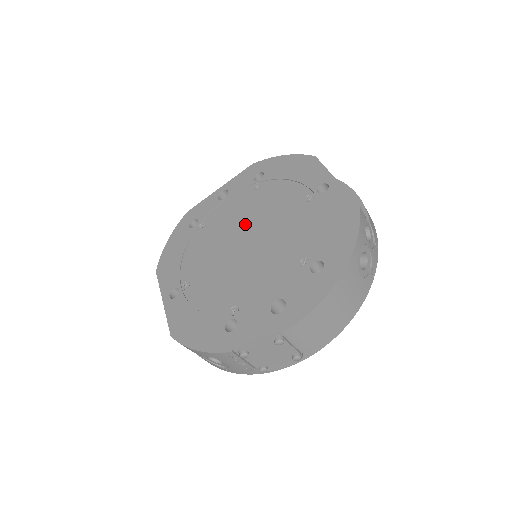
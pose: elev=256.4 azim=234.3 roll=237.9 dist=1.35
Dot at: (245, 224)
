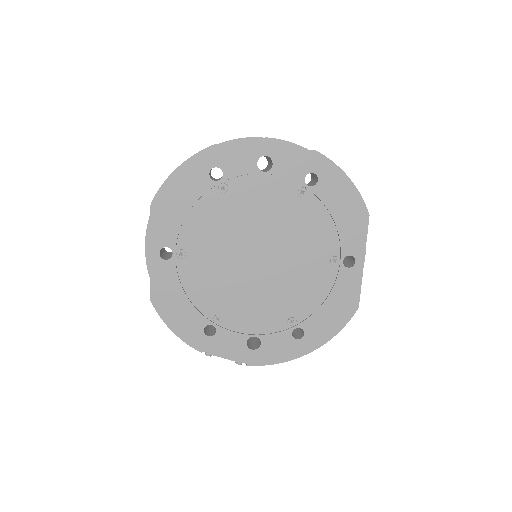
Dot at: (268, 233)
